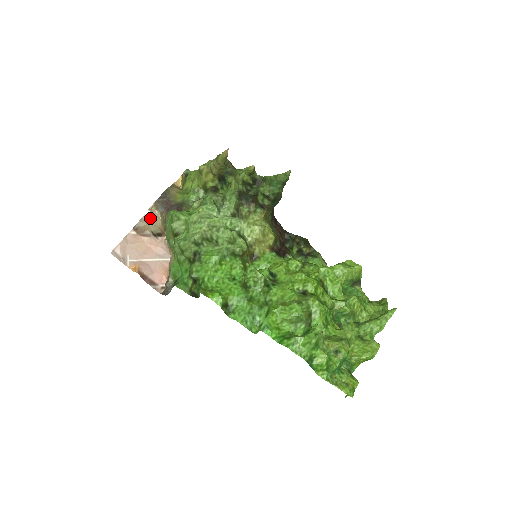
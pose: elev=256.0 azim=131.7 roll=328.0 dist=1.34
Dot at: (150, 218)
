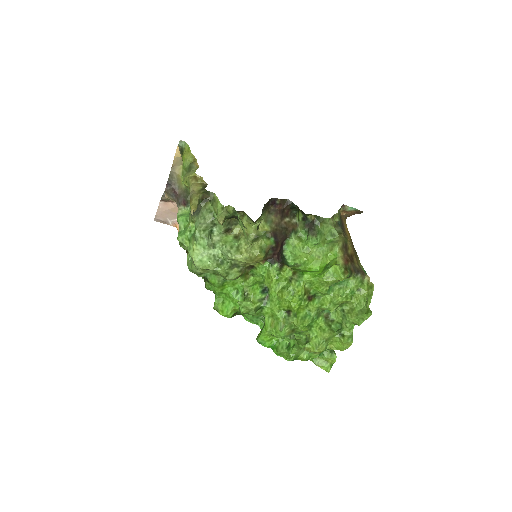
Dot at: occluded
